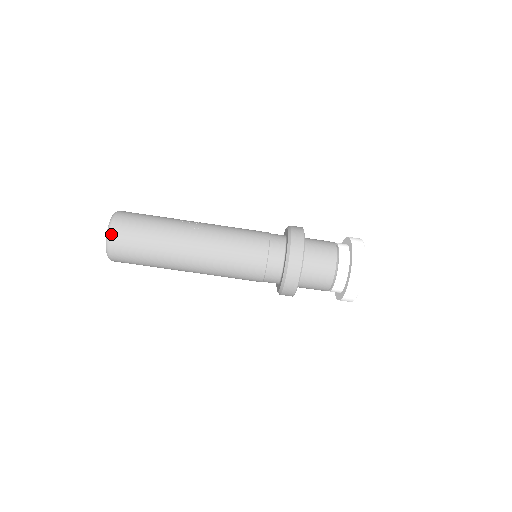
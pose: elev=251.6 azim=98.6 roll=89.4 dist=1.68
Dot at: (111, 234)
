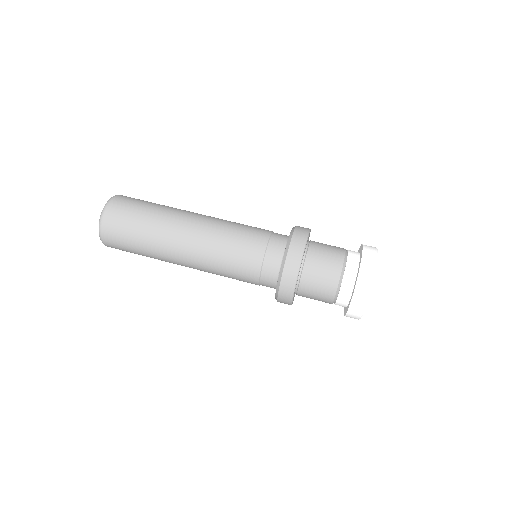
Dot at: occluded
